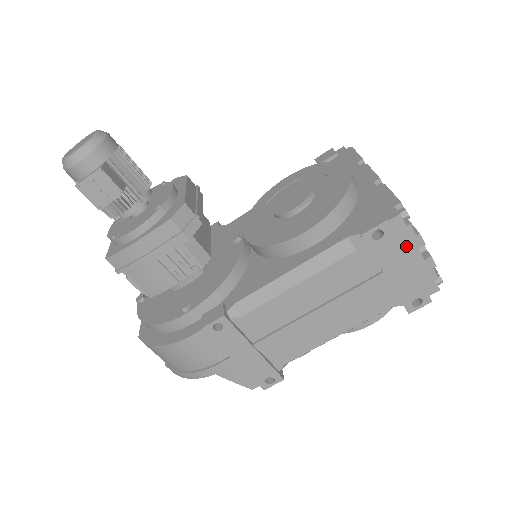
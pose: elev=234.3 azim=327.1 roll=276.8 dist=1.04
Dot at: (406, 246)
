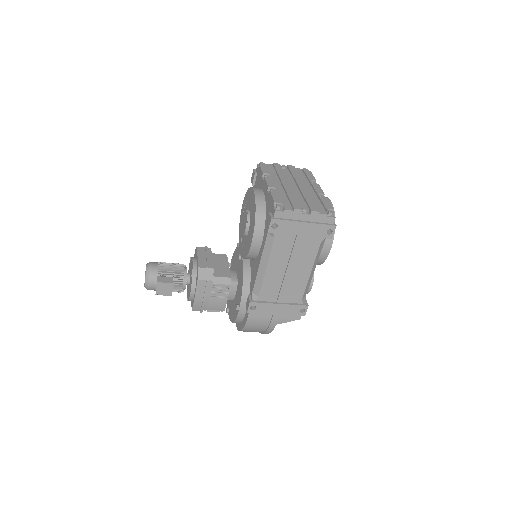
Dot at: (294, 218)
